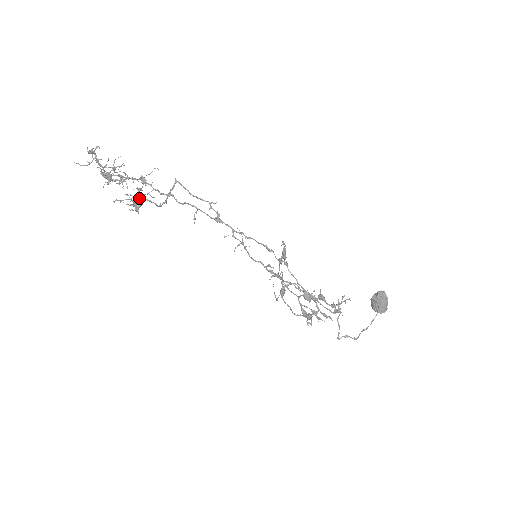
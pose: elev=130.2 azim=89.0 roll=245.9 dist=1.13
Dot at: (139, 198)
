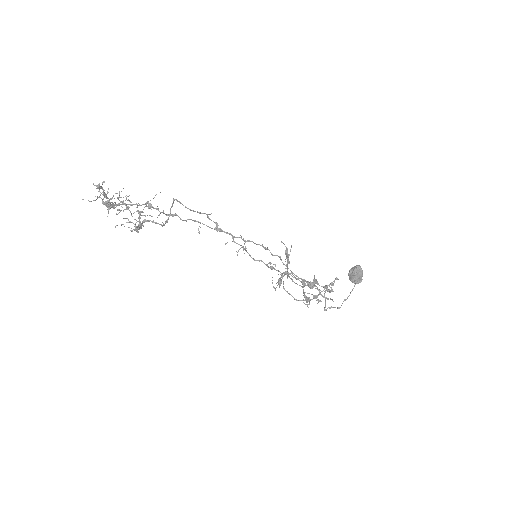
Dot at: occluded
